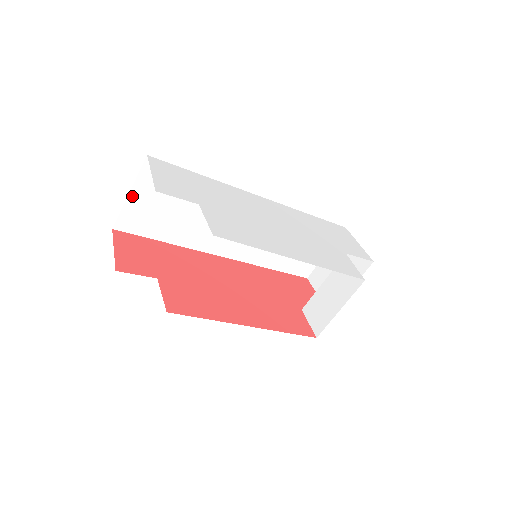
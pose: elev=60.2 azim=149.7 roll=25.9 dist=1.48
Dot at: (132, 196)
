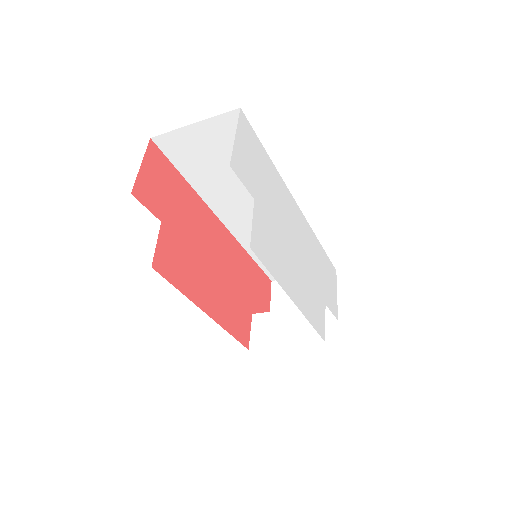
Dot at: (194, 127)
